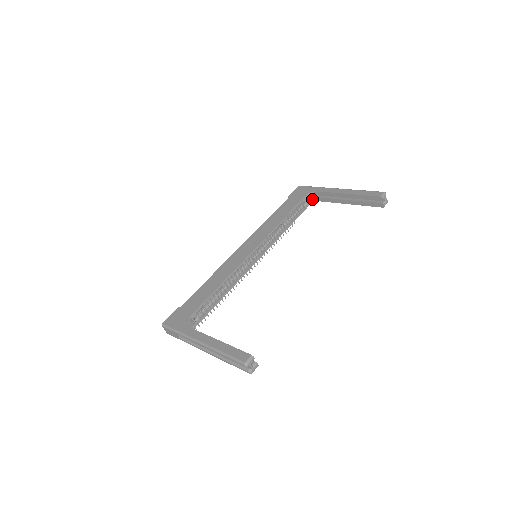
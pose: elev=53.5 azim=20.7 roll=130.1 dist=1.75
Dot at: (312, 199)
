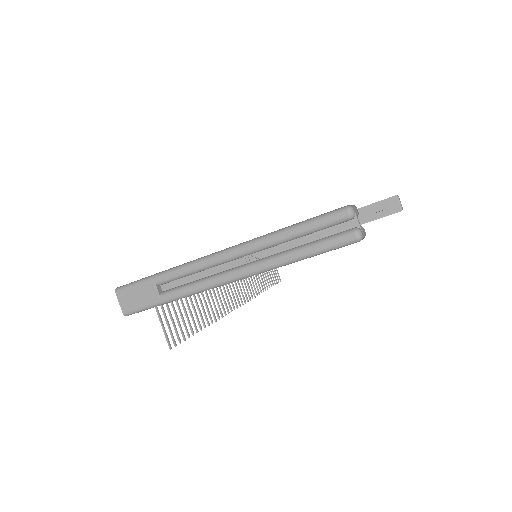
Dot at: occluded
